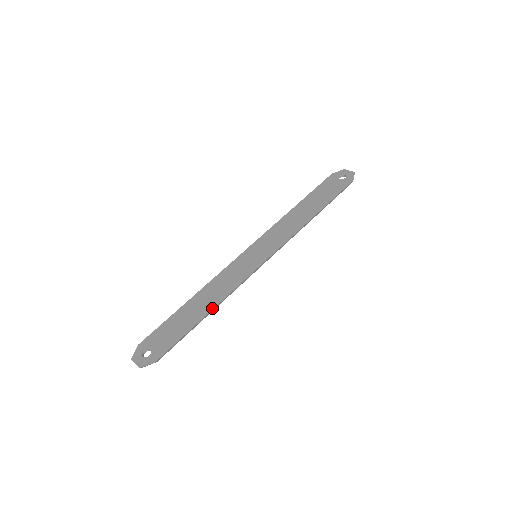
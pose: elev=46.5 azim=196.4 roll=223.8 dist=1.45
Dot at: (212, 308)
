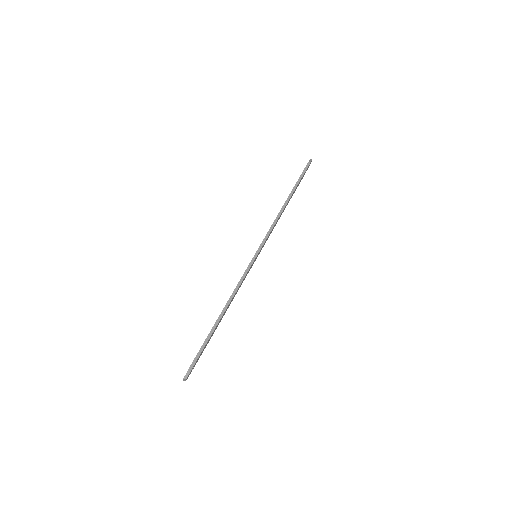
Dot at: occluded
